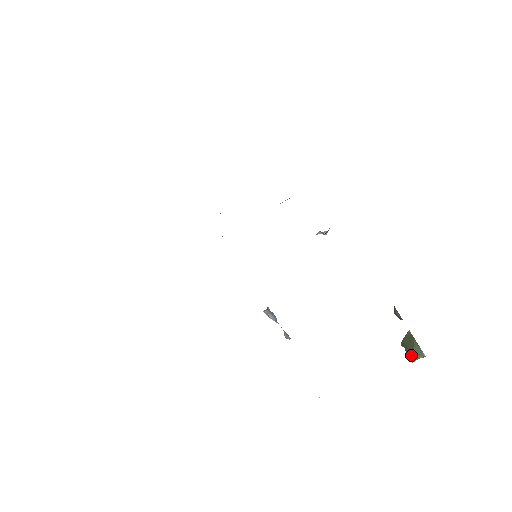
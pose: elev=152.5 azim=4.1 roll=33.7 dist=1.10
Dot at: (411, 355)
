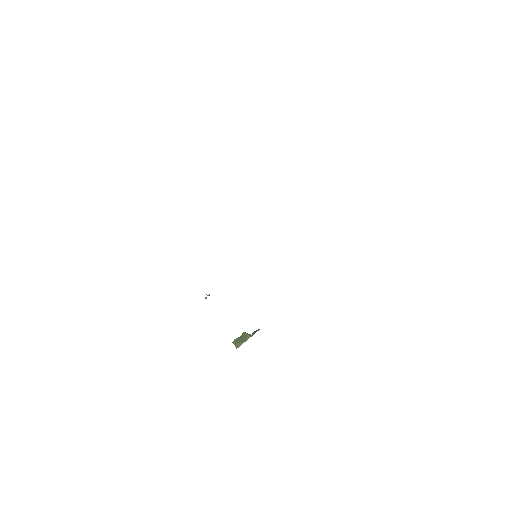
Dot at: (236, 341)
